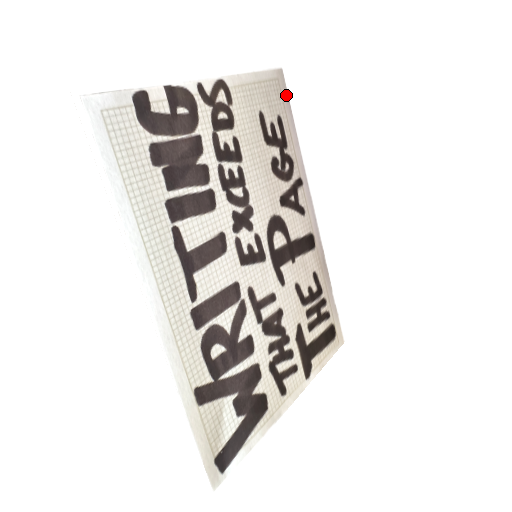
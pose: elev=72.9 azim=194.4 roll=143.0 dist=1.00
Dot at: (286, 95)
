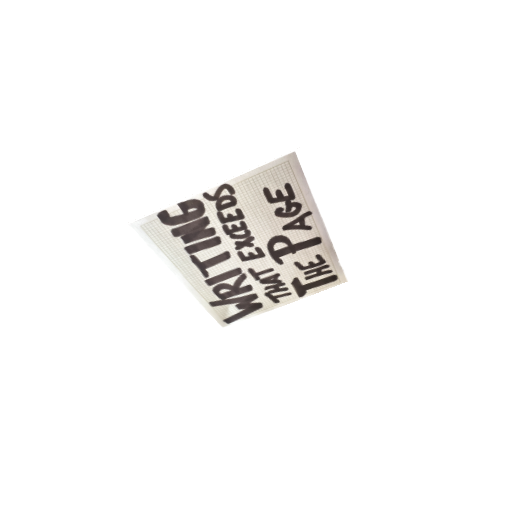
Dot at: (298, 167)
